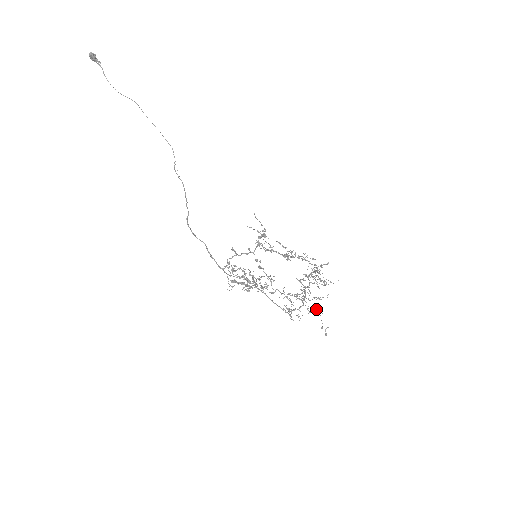
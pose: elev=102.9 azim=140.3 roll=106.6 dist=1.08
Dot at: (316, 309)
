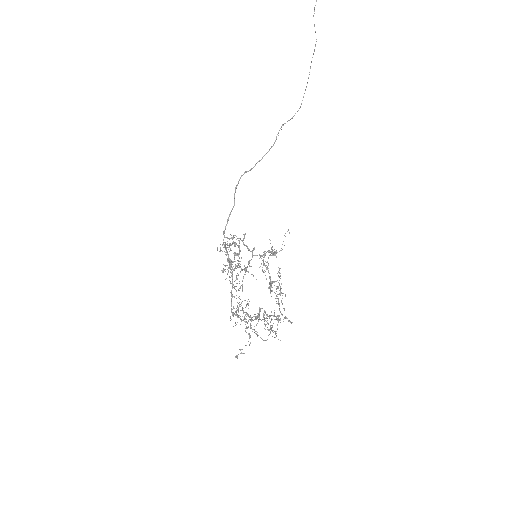
Dot at: occluded
